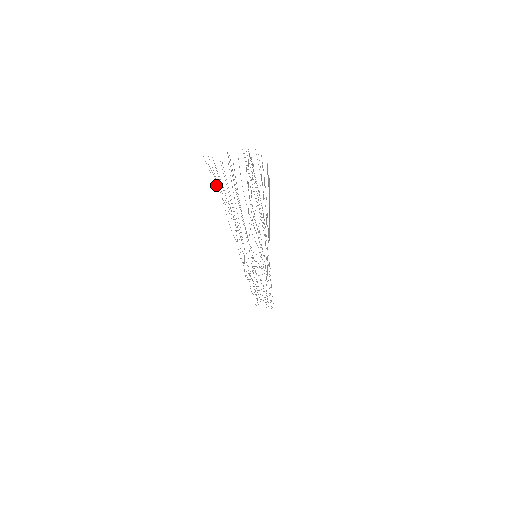
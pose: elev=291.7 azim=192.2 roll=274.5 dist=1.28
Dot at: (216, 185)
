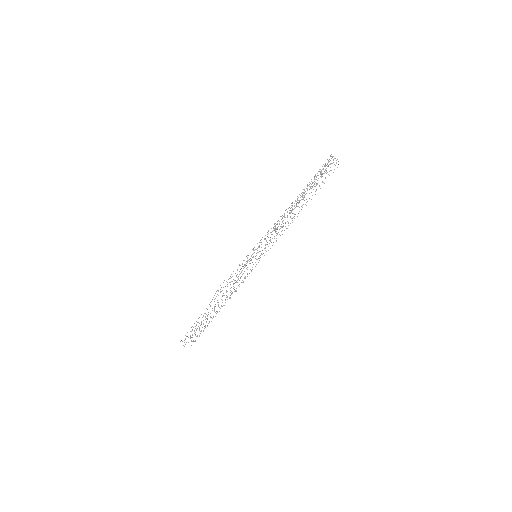
Dot at: occluded
